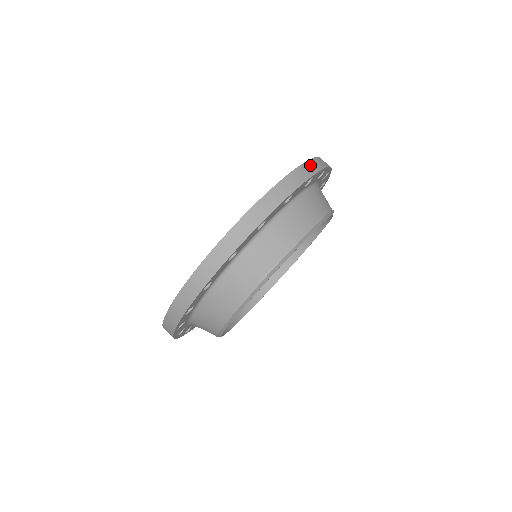
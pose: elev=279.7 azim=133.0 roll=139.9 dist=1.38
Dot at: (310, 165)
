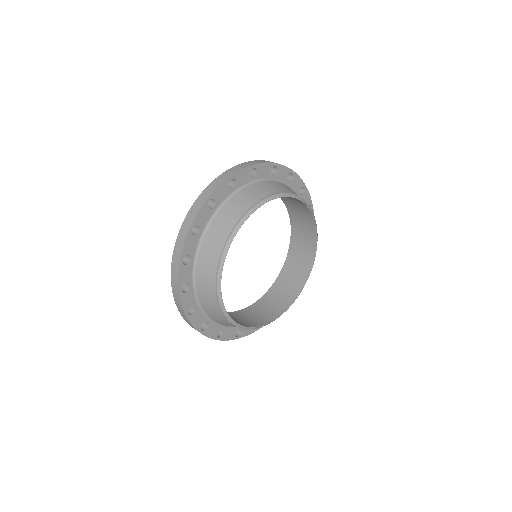
Dot at: (229, 172)
